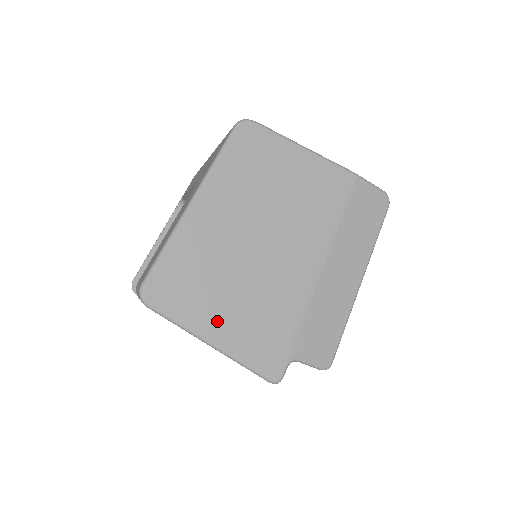
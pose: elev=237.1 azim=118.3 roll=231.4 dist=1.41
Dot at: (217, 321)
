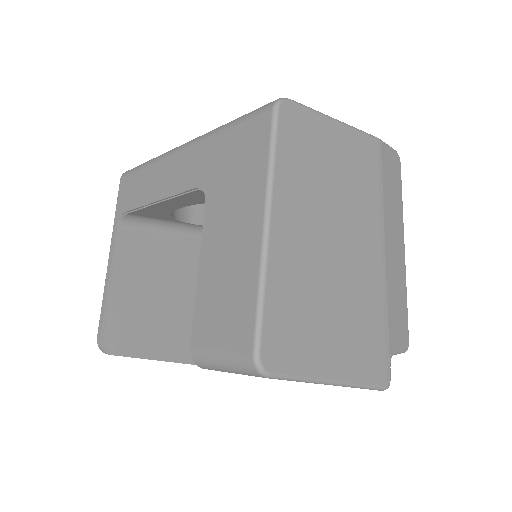
Dot at: (332, 354)
